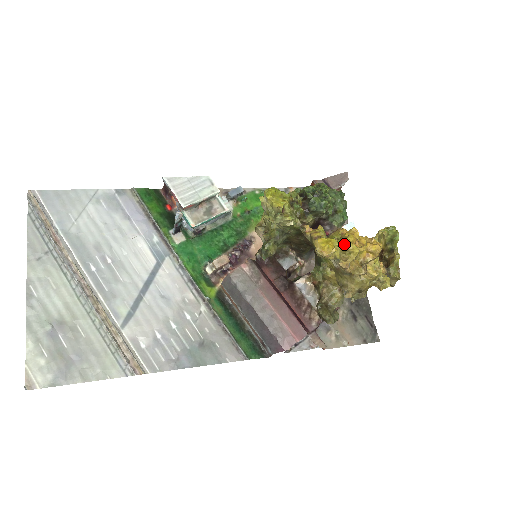
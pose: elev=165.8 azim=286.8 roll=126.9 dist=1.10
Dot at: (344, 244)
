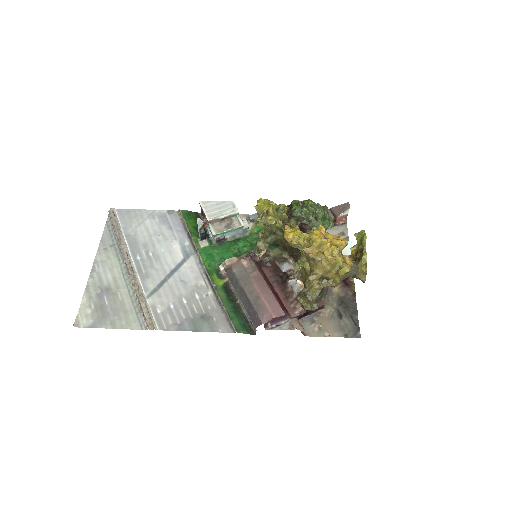
Dot at: (309, 235)
